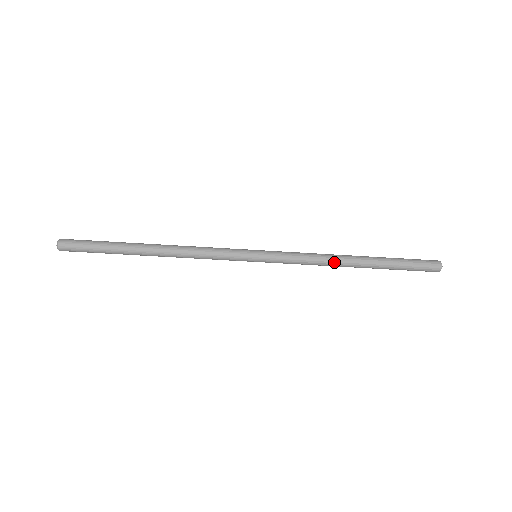
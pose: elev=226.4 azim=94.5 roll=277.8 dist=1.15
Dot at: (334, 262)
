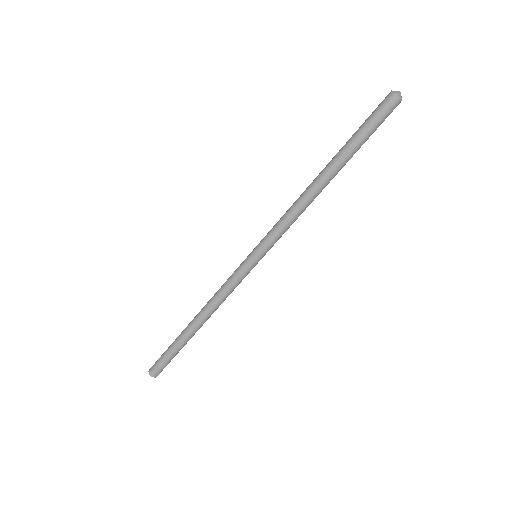
Dot at: (308, 198)
